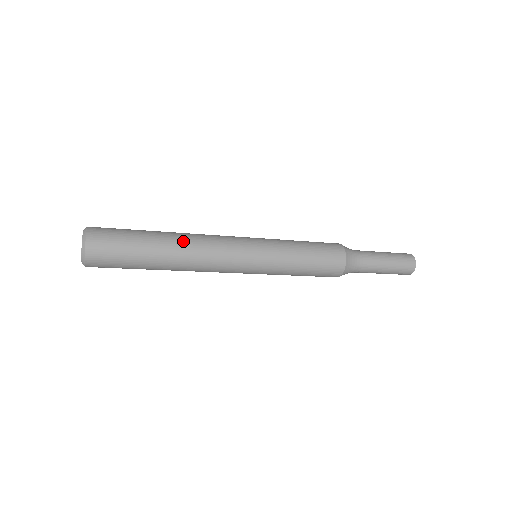
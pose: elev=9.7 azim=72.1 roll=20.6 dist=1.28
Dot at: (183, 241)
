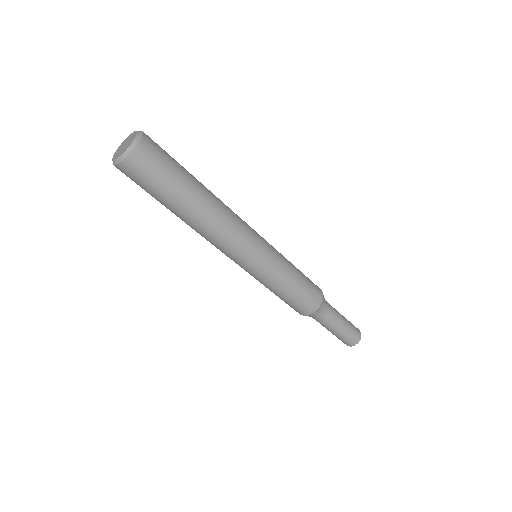
Dot at: occluded
